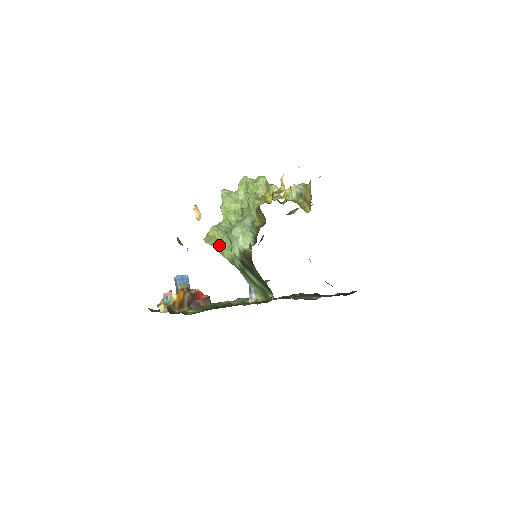
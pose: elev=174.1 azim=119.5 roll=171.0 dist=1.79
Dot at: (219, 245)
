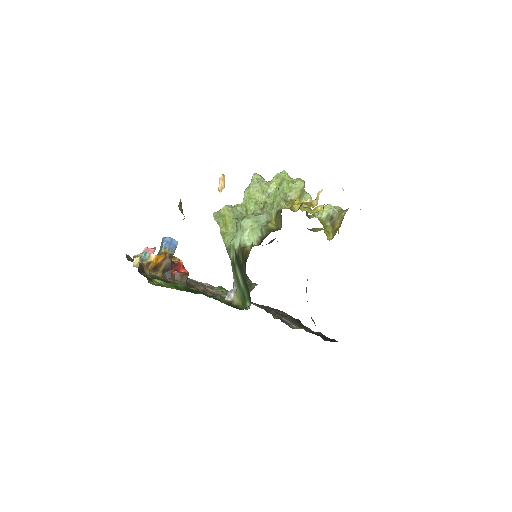
Dot at: (225, 227)
